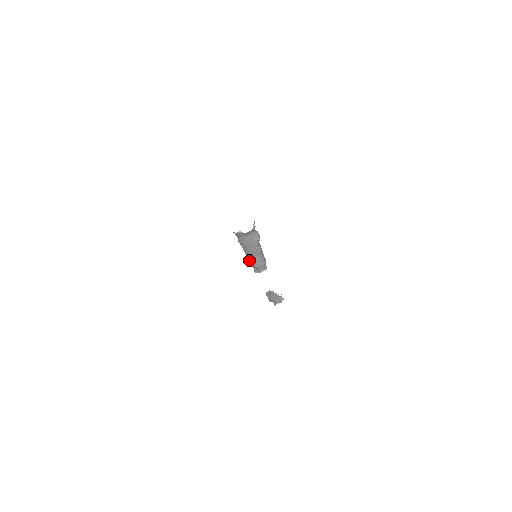
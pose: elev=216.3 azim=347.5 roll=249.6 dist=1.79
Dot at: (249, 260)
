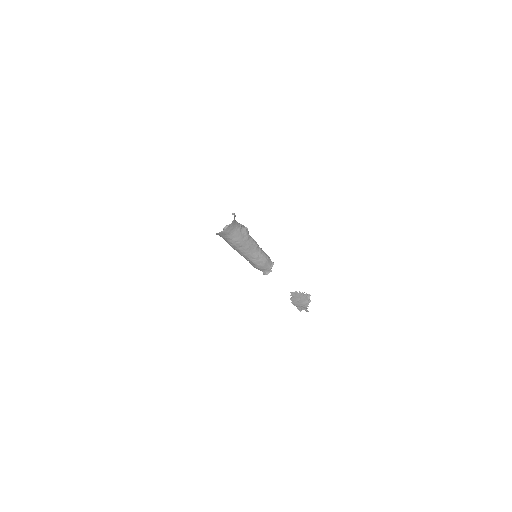
Dot at: (253, 262)
